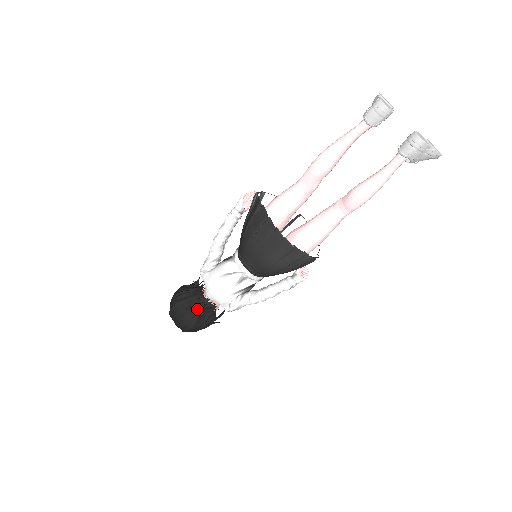
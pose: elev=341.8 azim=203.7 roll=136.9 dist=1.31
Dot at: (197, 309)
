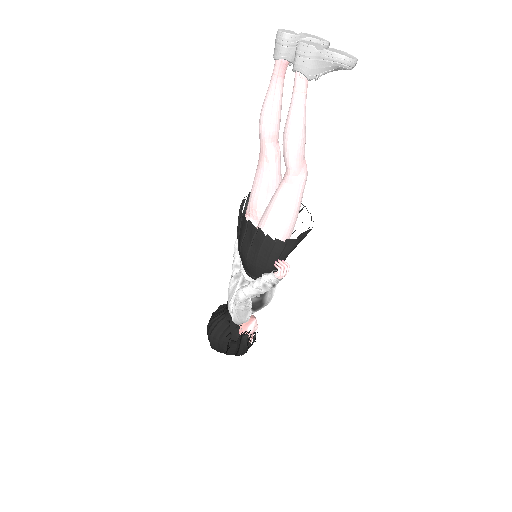
Dot at: (218, 319)
